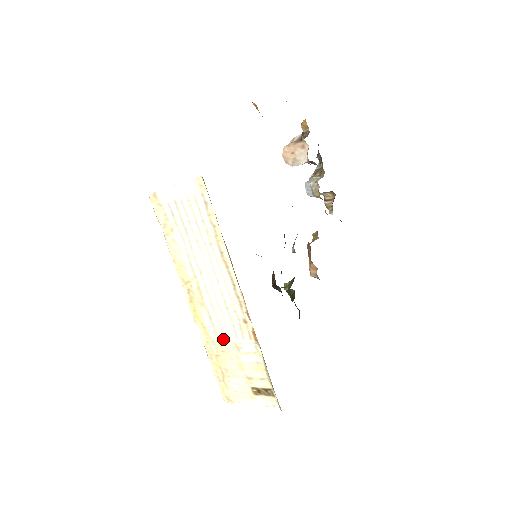
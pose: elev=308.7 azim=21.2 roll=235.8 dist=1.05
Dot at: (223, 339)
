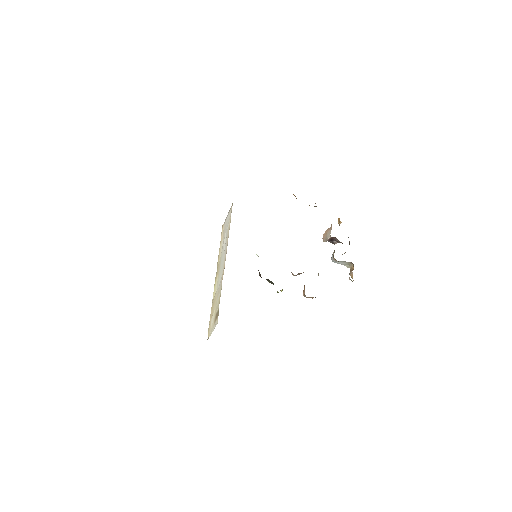
Dot at: (217, 291)
